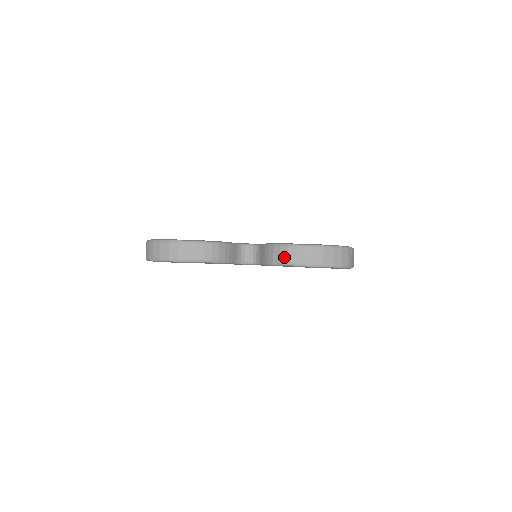
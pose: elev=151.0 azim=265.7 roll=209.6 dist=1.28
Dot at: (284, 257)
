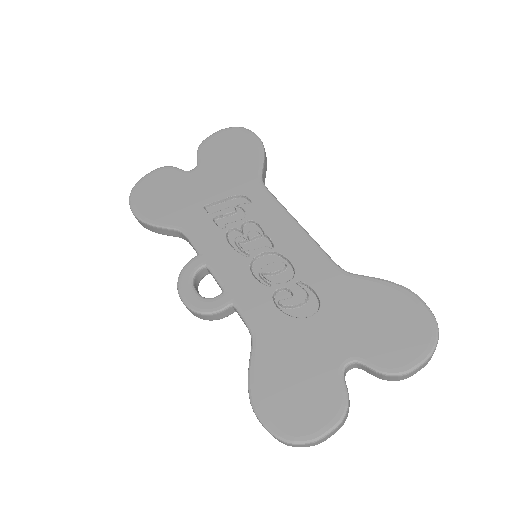
Dot at: (402, 379)
